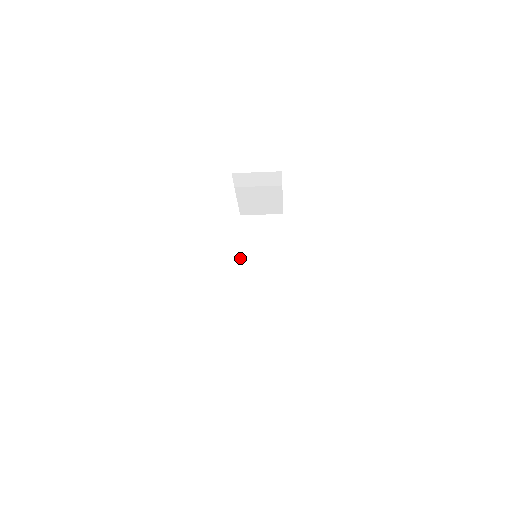
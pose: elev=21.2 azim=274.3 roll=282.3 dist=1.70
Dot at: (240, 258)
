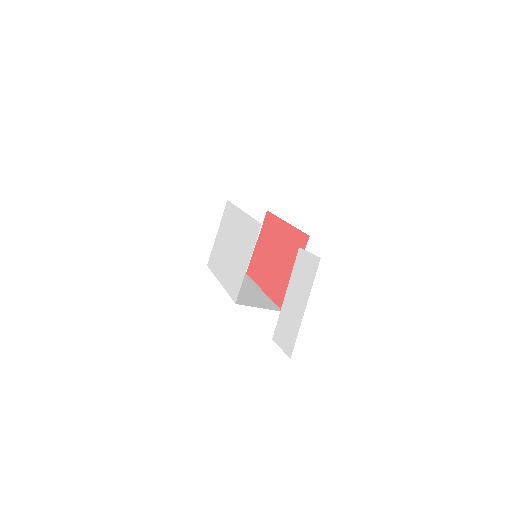
Dot at: occluded
